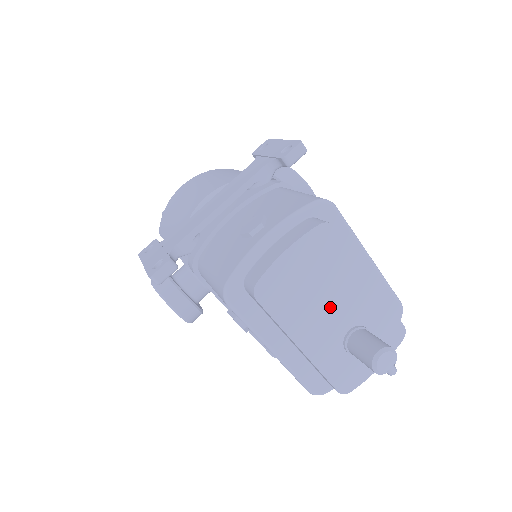
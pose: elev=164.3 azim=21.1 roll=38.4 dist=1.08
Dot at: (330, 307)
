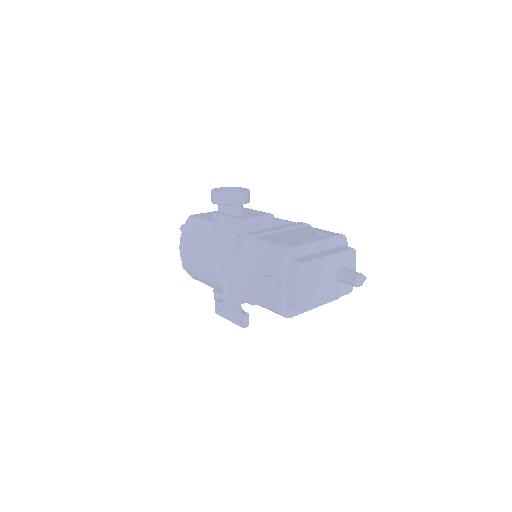
Dot at: (324, 281)
